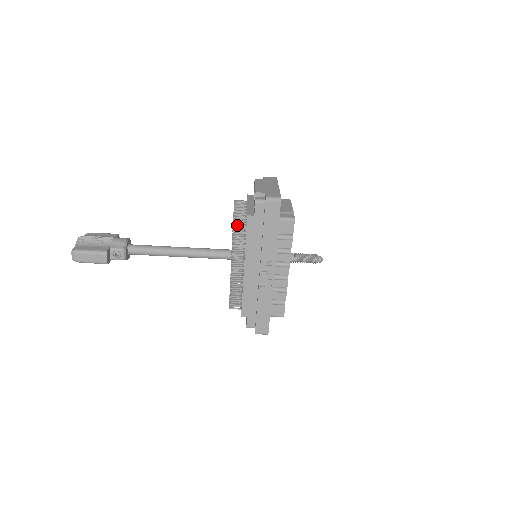
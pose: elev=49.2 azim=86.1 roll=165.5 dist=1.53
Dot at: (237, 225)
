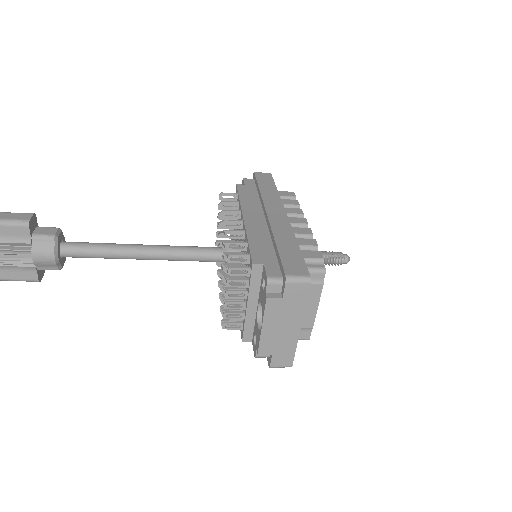
Dot at: (227, 326)
